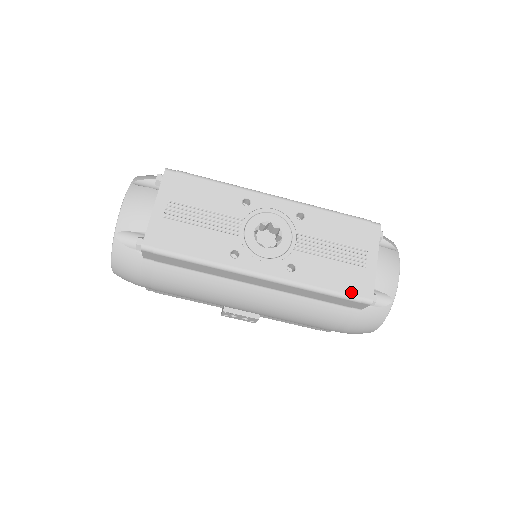
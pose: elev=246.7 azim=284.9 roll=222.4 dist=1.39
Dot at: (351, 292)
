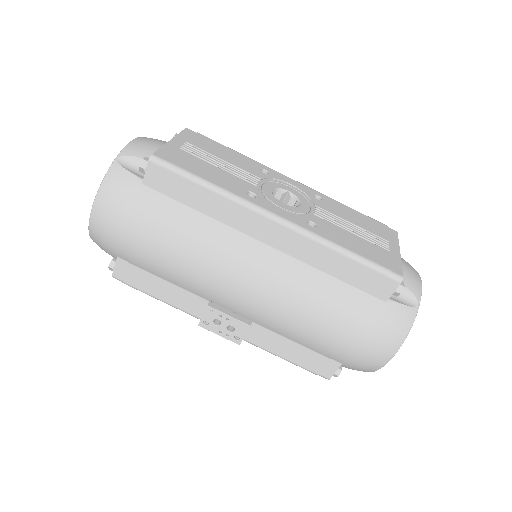
Dot at: (378, 262)
